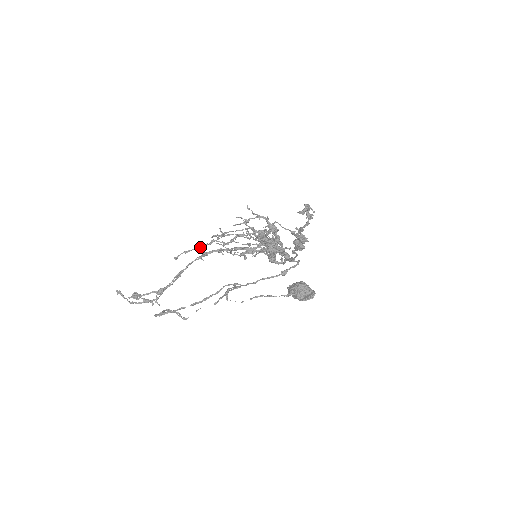
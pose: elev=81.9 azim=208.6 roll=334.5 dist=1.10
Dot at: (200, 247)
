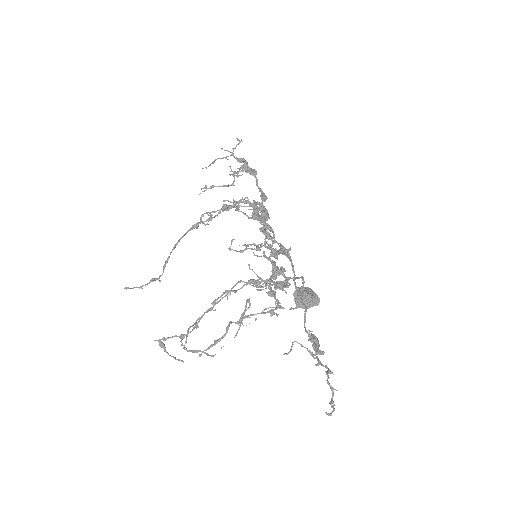
Dot at: (219, 341)
